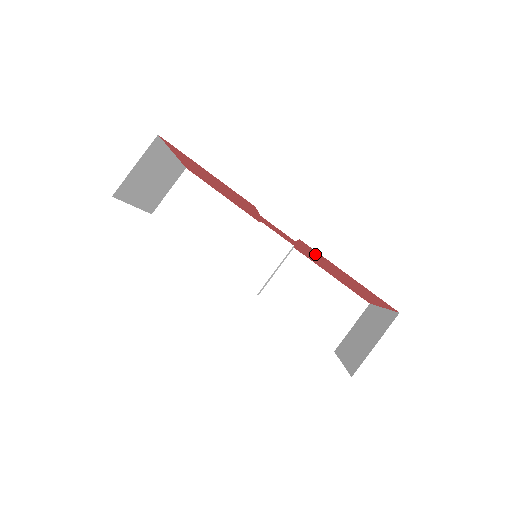
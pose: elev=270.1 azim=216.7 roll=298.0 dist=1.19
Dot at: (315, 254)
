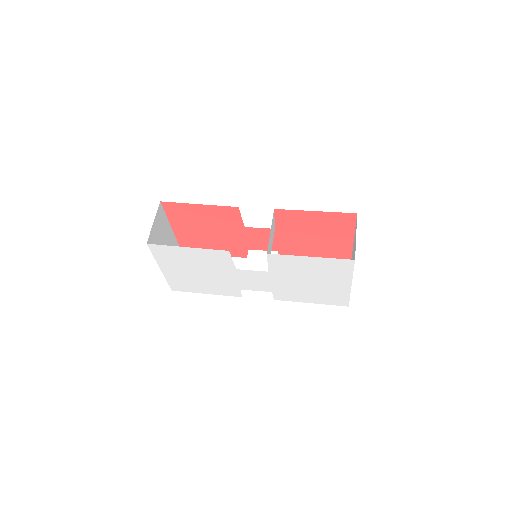
Dot at: (290, 223)
